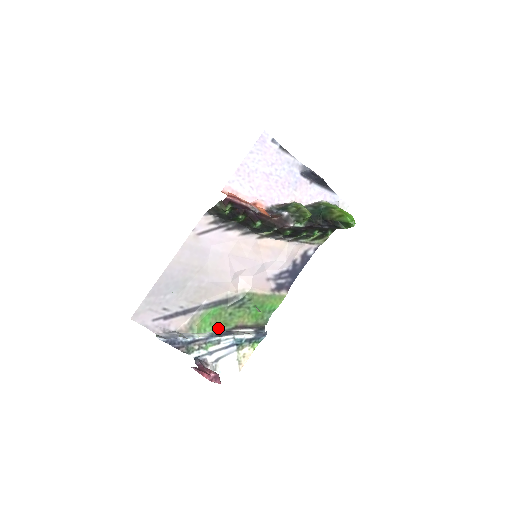
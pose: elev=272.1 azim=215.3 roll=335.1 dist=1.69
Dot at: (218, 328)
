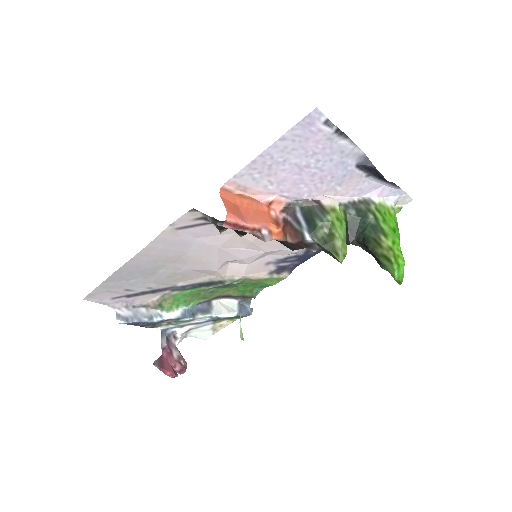
Dot at: (194, 303)
